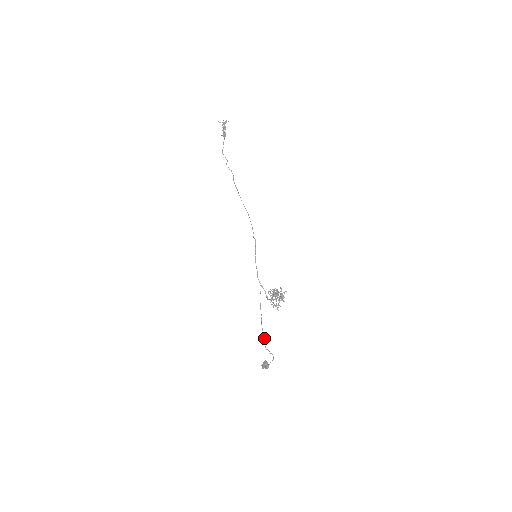
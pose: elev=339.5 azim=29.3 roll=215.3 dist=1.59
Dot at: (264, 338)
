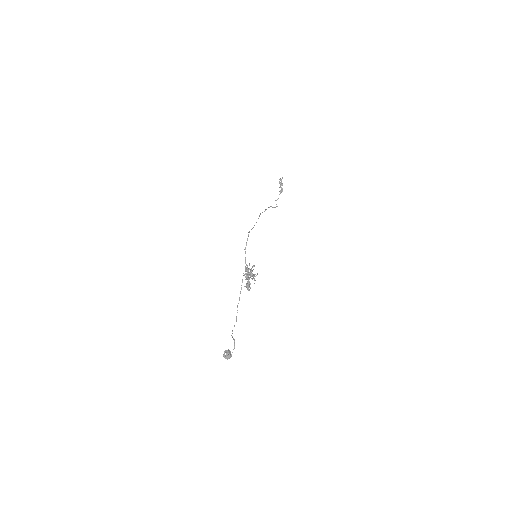
Dot at: (234, 325)
